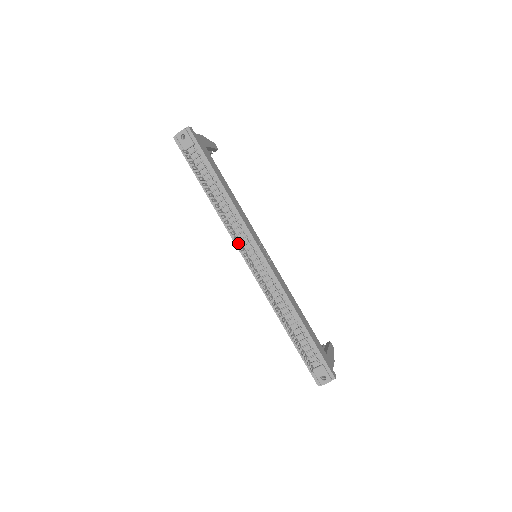
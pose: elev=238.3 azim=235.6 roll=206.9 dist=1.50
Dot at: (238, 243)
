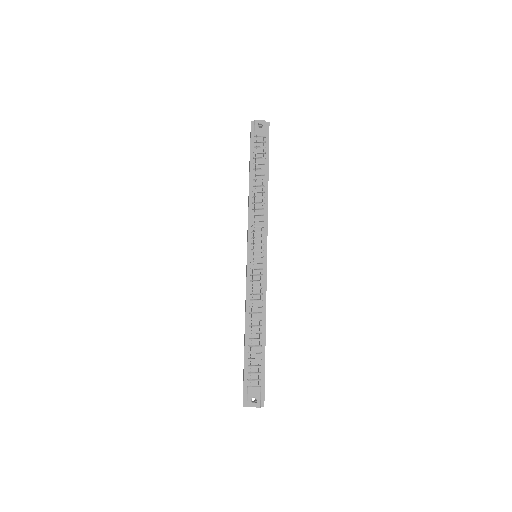
Dot at: (251, 234)
